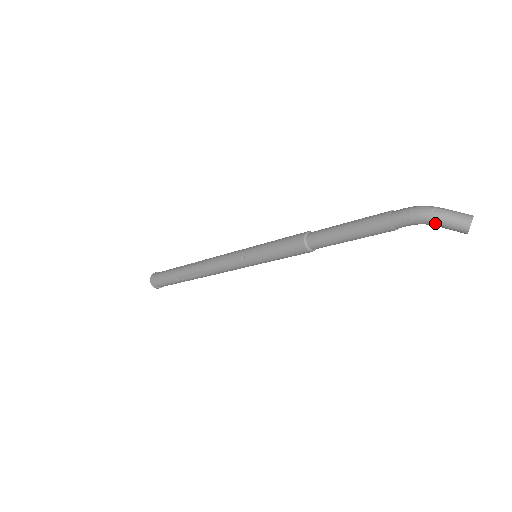
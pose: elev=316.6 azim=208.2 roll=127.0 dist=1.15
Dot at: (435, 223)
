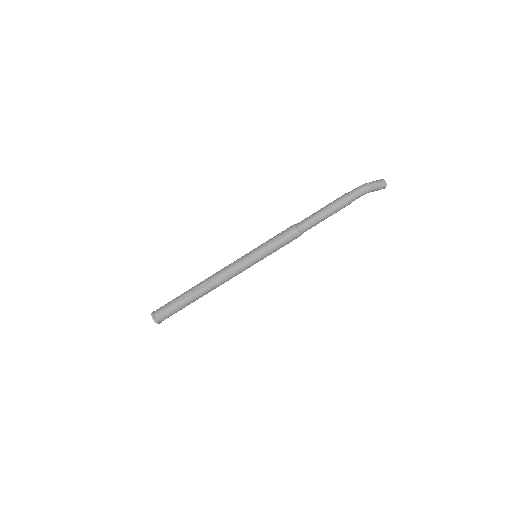
Dot at: (372, 191)
